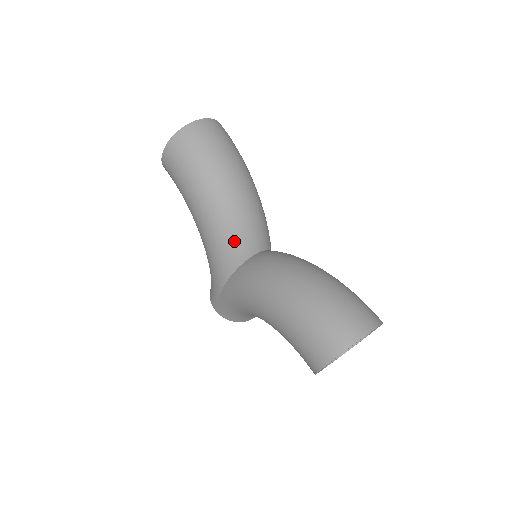
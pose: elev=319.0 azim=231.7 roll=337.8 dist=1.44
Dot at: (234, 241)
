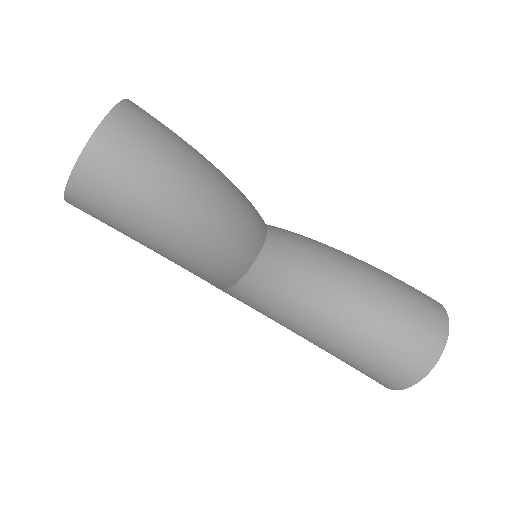
Dot at: (227, 266)
